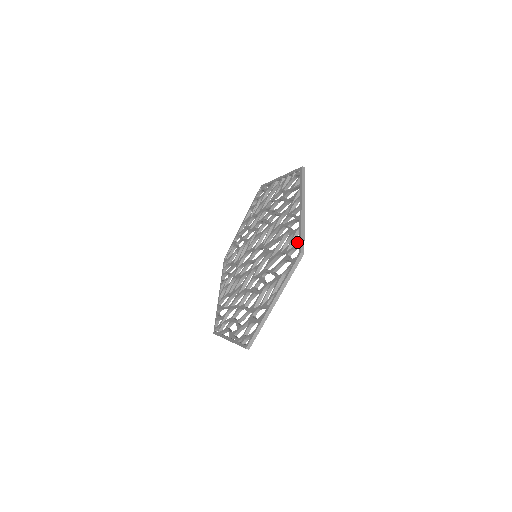
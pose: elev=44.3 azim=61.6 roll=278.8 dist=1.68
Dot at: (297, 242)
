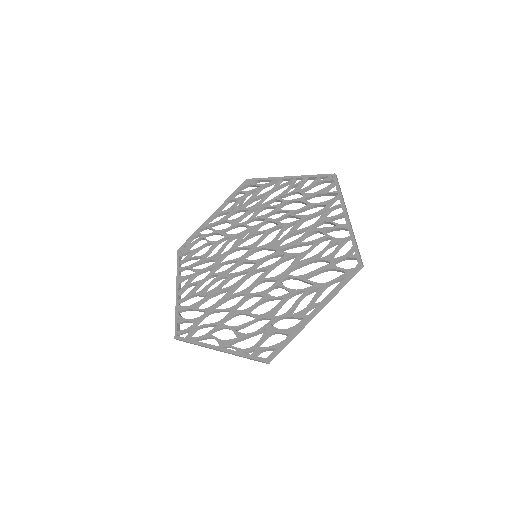
Dot at: (351, 252)
